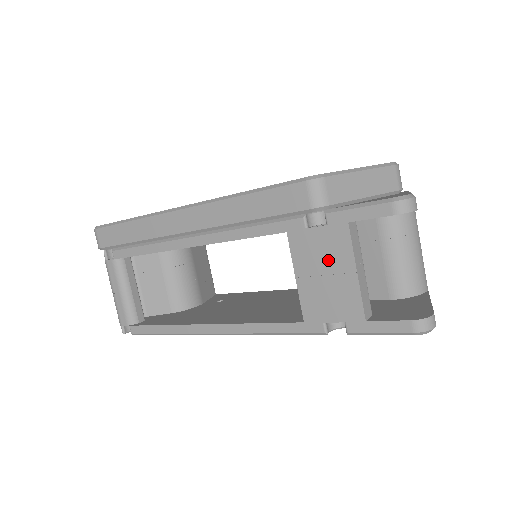
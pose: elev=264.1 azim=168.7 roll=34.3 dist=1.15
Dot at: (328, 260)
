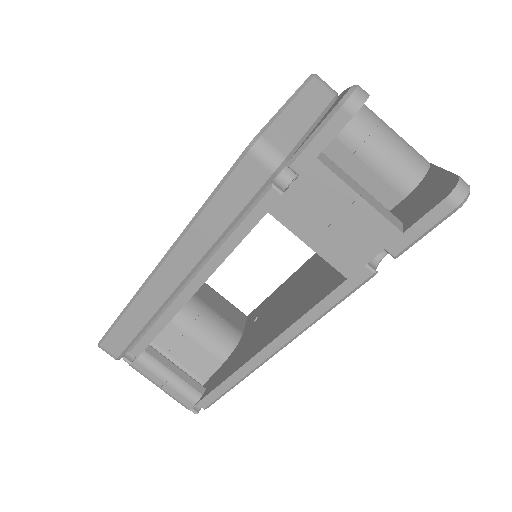
Dot at: (325, 206)
